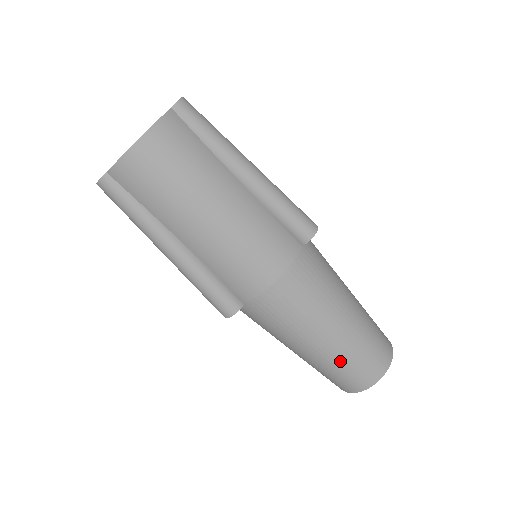
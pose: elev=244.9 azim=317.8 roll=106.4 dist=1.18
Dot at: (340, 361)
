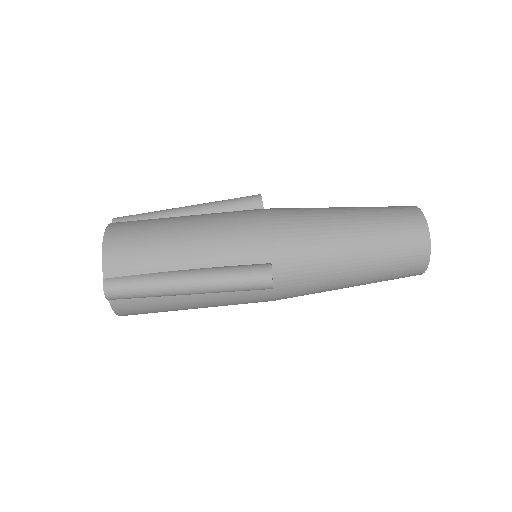
Dot at: (380, 231)
